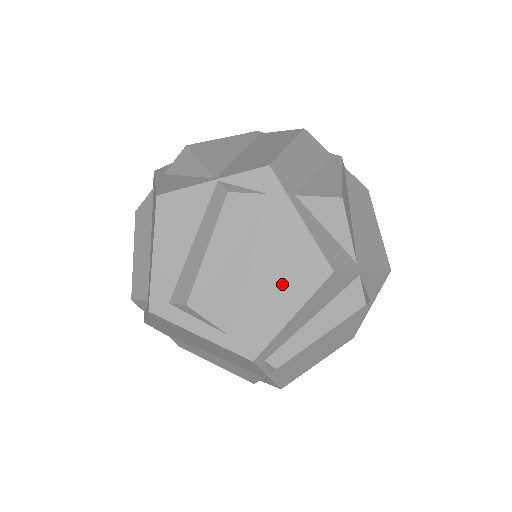
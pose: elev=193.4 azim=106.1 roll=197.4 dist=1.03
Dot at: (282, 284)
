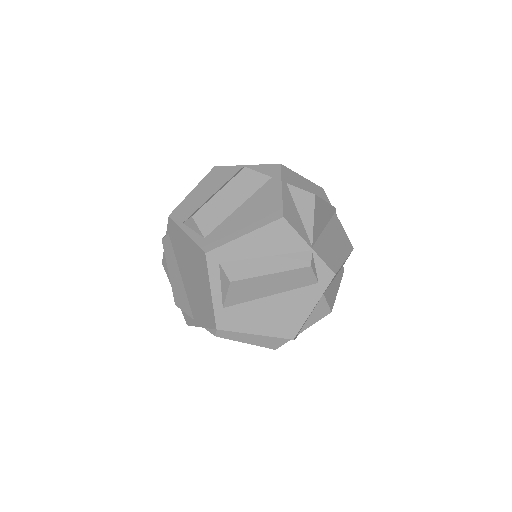
Dot at: (271, 319)
